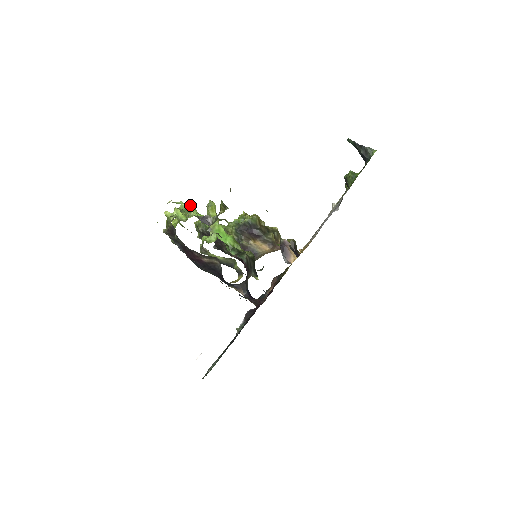
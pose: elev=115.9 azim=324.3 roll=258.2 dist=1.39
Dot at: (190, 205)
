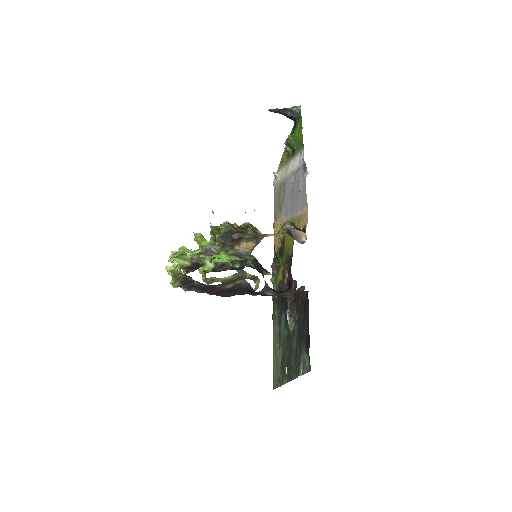
Dot at: (181, 248)
